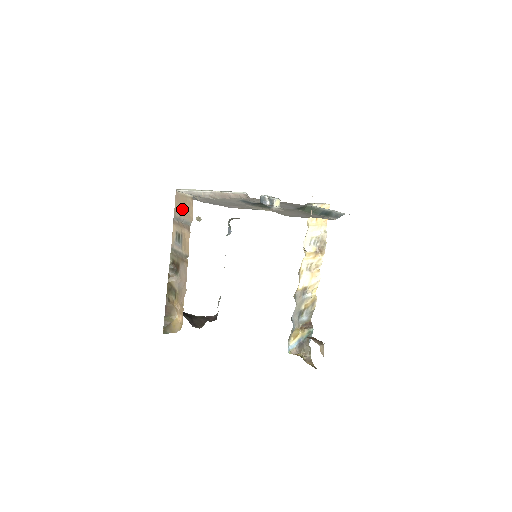
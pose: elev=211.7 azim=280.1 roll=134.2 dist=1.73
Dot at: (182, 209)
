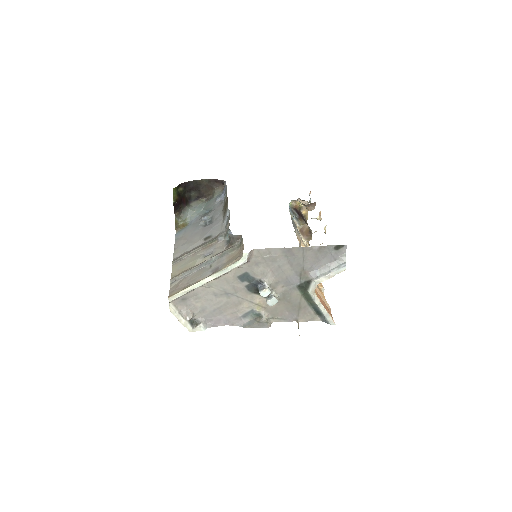
Dot at: occluded
